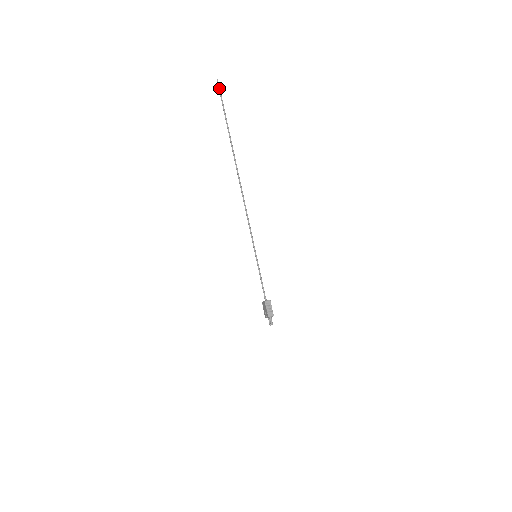
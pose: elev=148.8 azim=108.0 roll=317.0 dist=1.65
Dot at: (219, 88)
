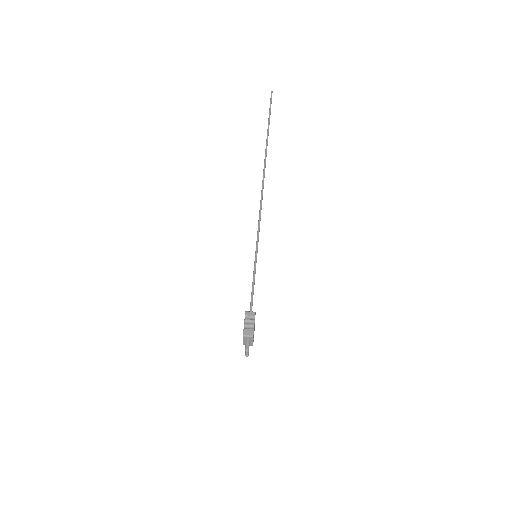
Dot at: (271, 97)
